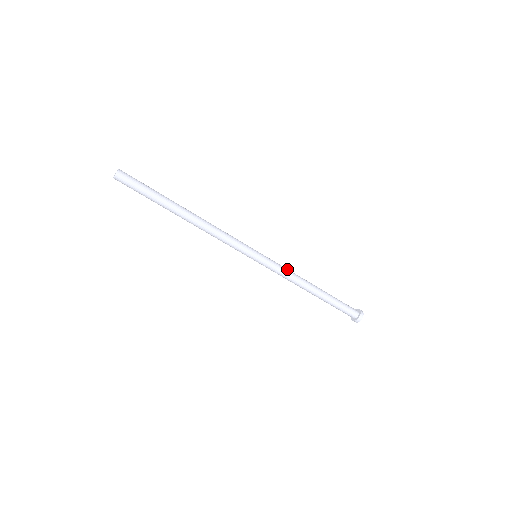
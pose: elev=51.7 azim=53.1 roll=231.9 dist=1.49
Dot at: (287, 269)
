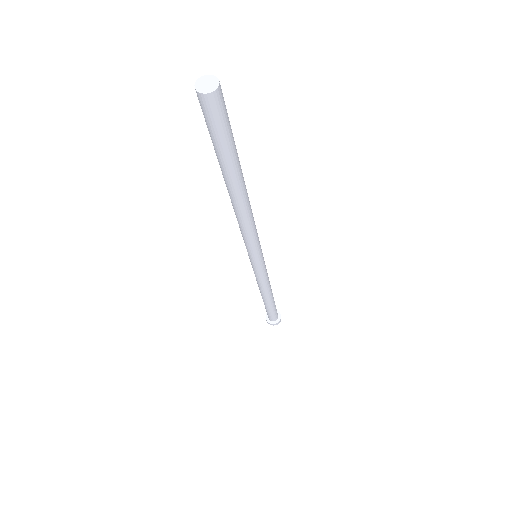
Dot at: occluded
